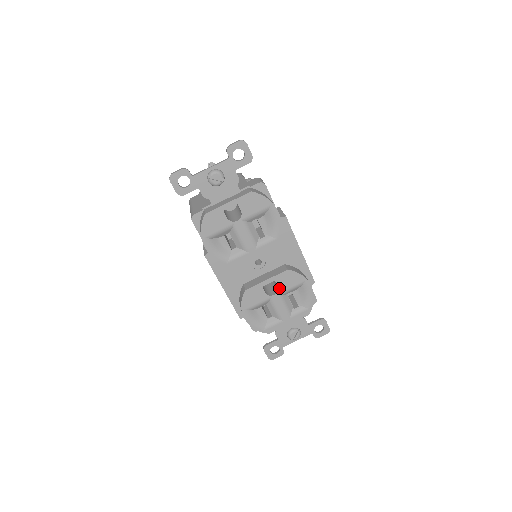
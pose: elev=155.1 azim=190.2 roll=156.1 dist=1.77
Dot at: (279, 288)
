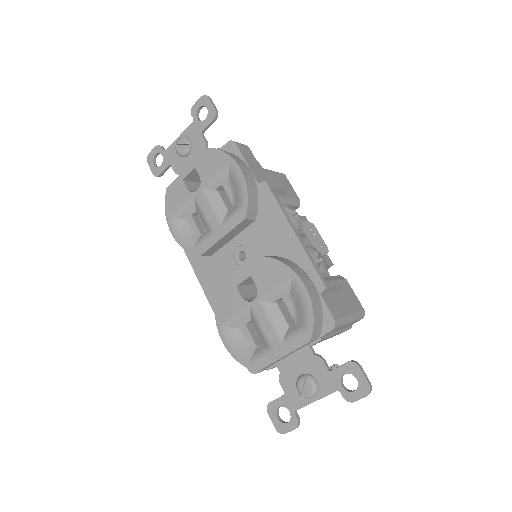
Dot at: (258, 289)
